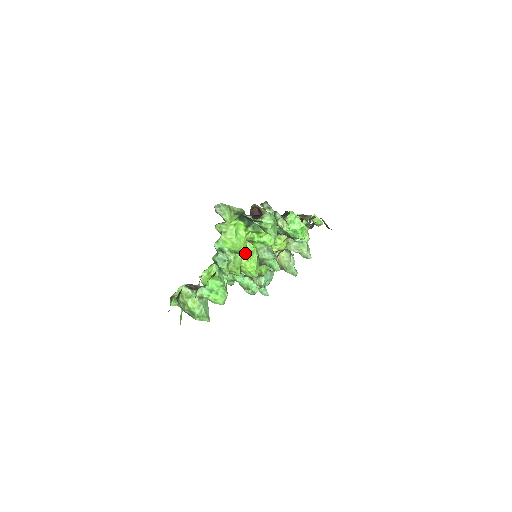
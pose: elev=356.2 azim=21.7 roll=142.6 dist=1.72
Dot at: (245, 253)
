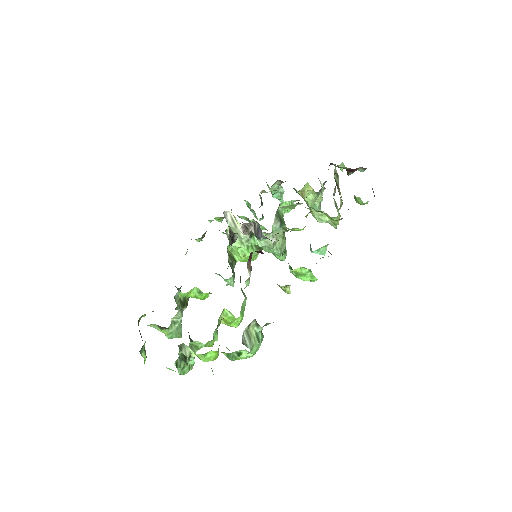
Dot at: (226, 320)
